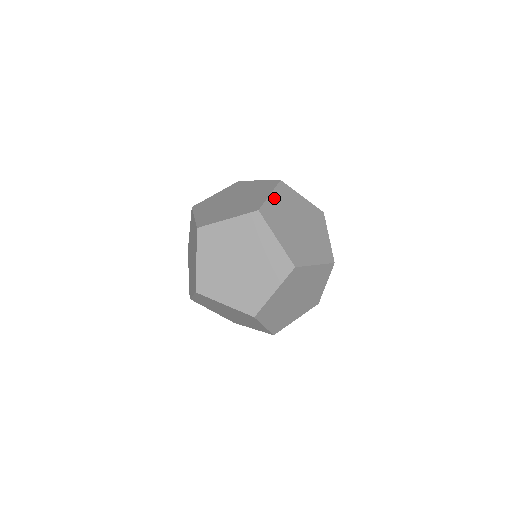
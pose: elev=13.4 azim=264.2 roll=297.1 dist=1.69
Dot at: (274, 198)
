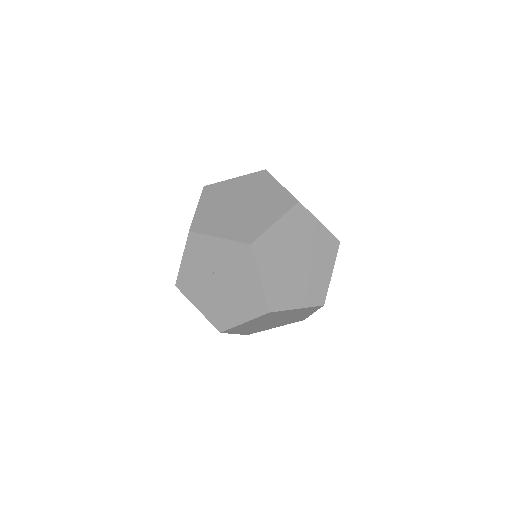
Dot at: occluded
